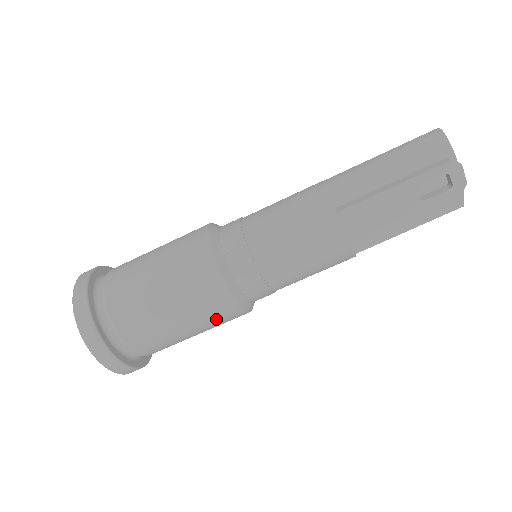
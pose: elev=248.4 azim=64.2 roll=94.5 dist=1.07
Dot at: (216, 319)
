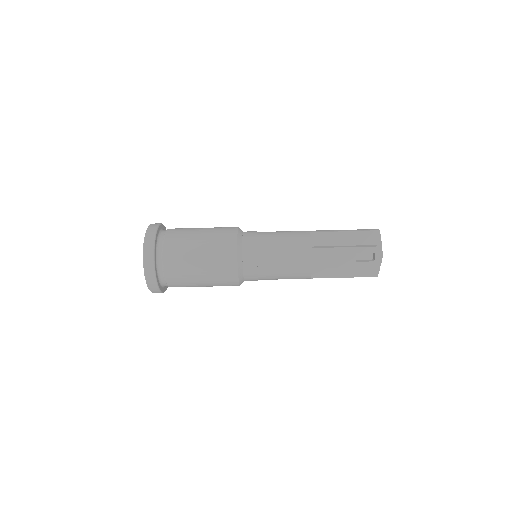
Dot at: (221, 278)
